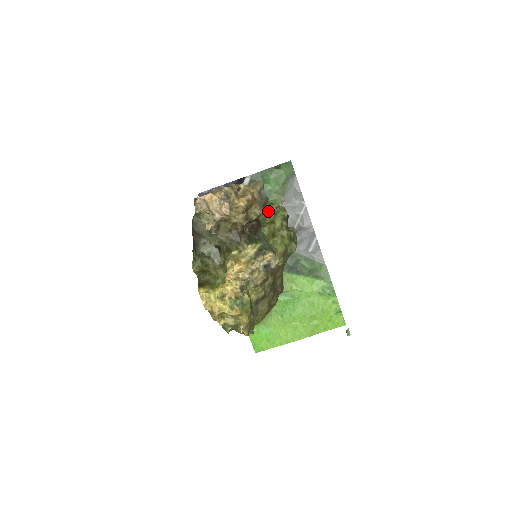
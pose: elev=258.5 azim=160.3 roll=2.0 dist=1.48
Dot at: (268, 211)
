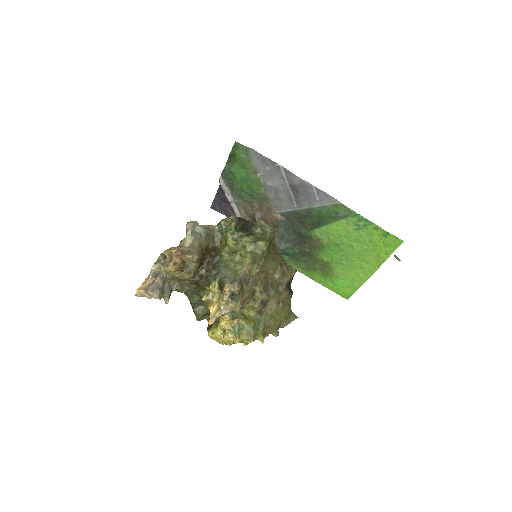
Dot at: (221, 232)
